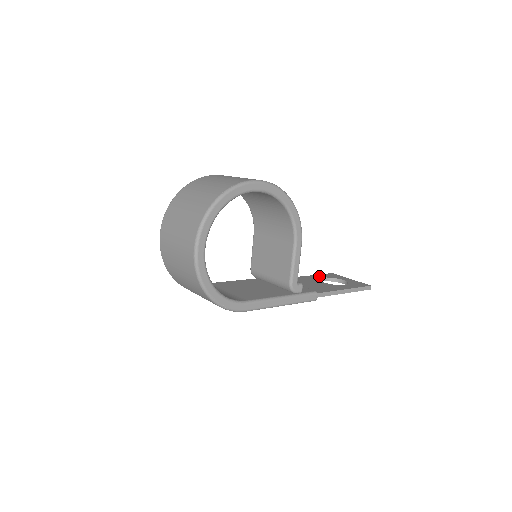
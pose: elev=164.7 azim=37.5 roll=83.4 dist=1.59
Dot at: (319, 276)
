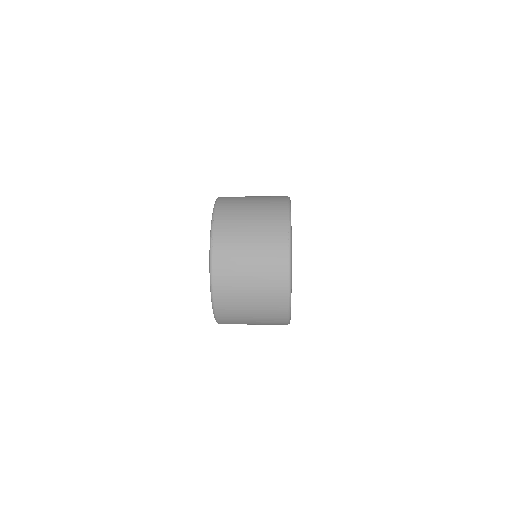
Dot at: occluded
